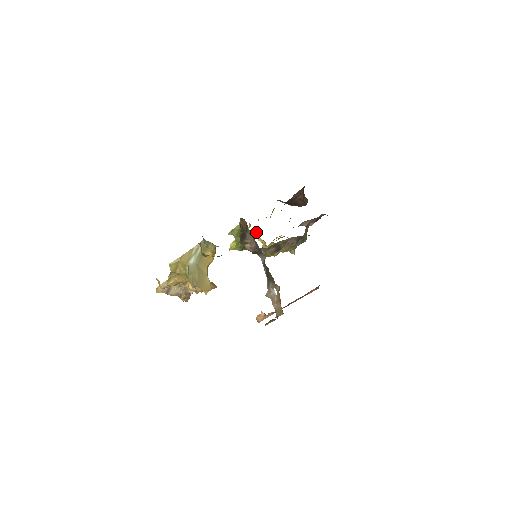
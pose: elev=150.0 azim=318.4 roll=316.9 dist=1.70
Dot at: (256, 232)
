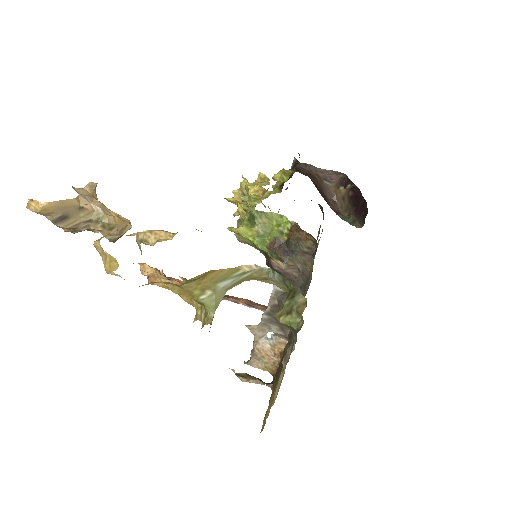
Dot at: (244, 185)
